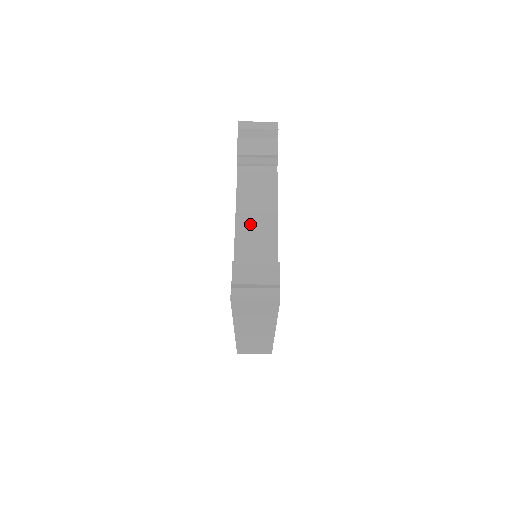
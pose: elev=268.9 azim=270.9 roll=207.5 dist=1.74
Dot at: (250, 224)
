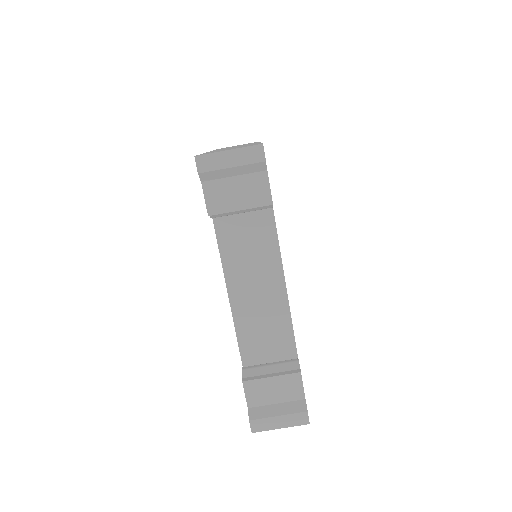
Dot at: (250, 303)
